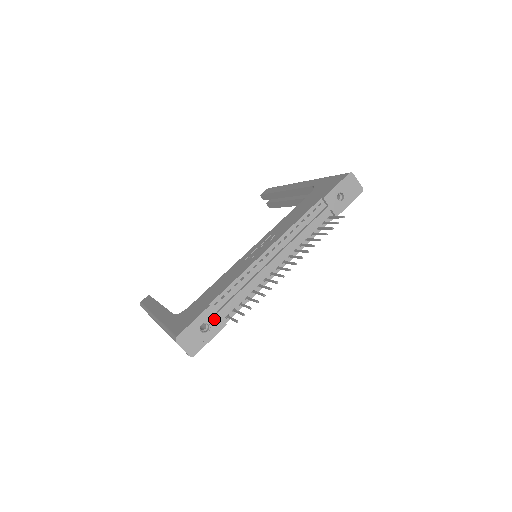
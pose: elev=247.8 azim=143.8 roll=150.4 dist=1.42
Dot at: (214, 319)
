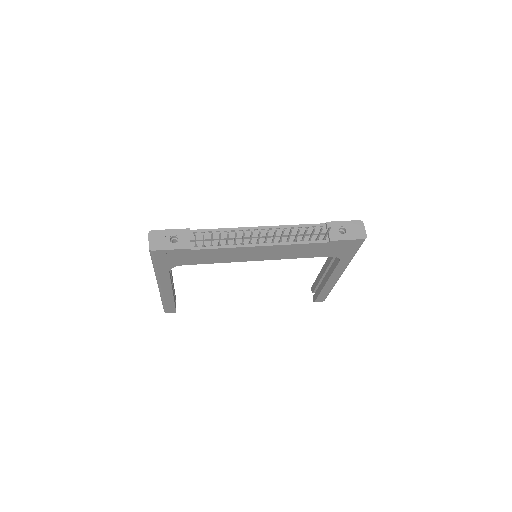
Dot at: (185, 239)
